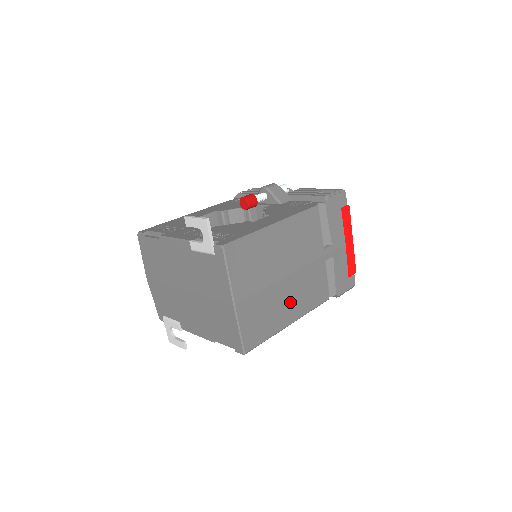
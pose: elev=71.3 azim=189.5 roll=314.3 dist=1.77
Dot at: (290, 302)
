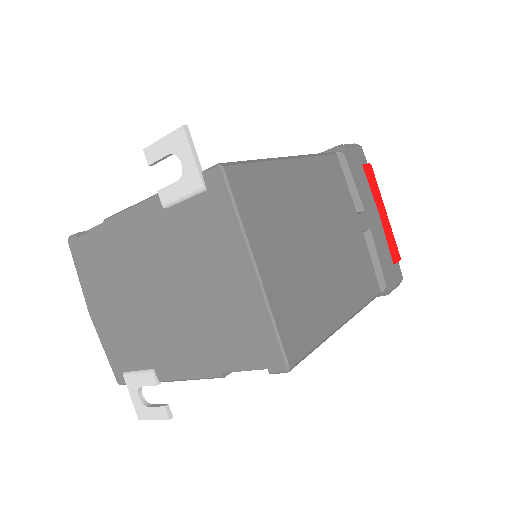
Dot at: (335, 285)
